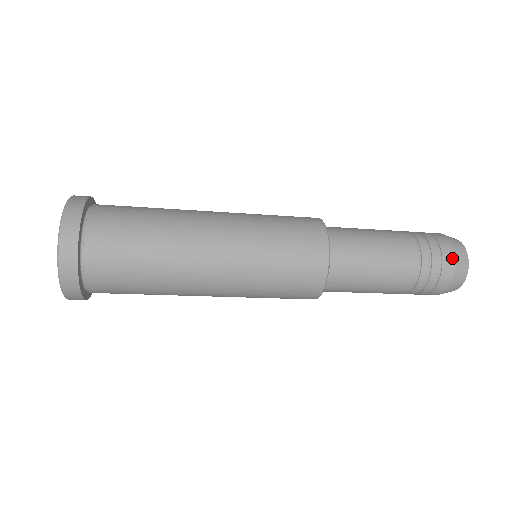
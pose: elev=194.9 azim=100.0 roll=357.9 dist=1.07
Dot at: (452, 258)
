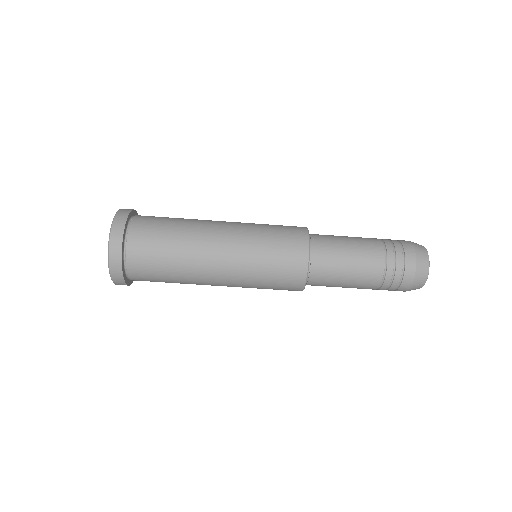
Dot at: (414, 262)
